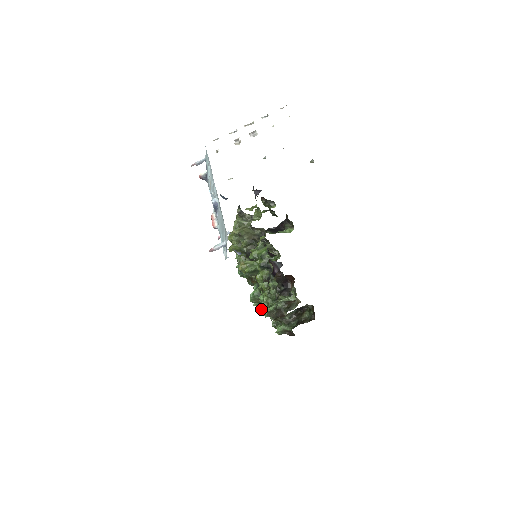
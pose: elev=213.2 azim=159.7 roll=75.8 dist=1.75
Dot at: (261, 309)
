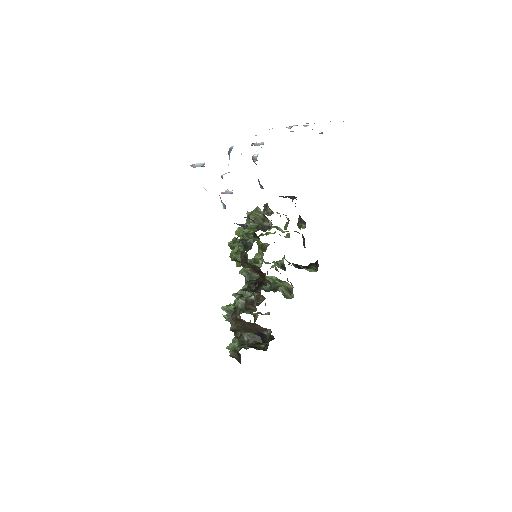
Dot at: occluded
